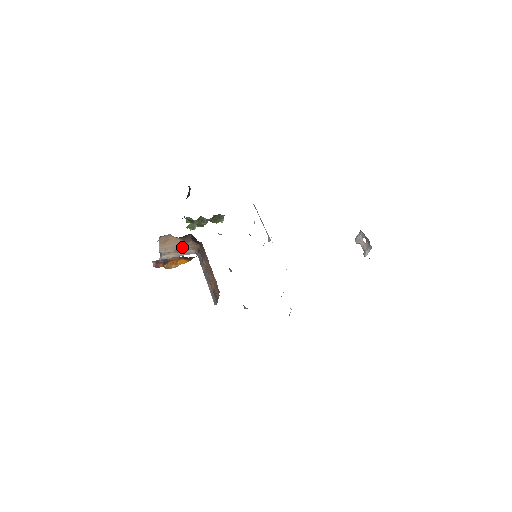
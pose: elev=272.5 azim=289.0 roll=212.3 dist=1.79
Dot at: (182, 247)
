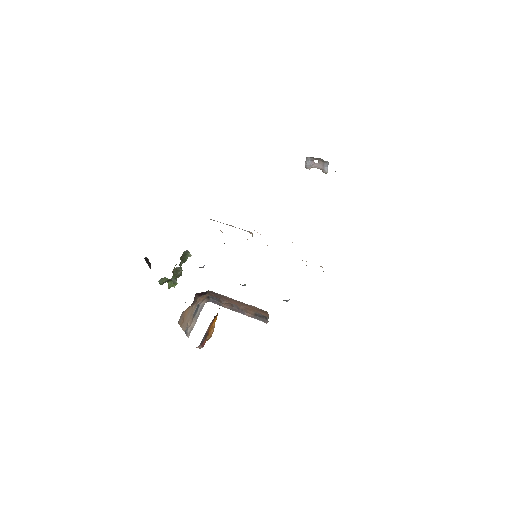
Dot at: (195, 309)
